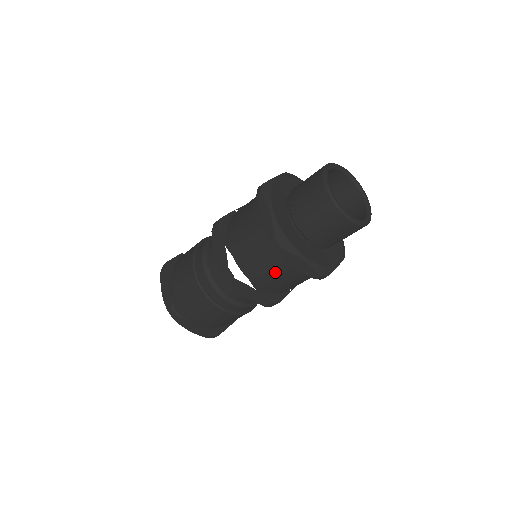
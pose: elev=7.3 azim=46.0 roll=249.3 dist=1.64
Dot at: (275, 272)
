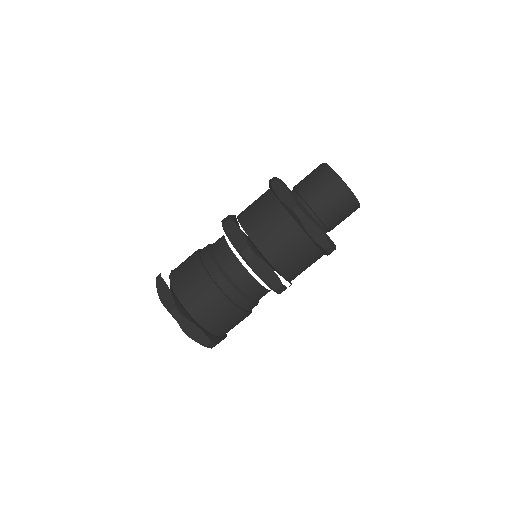
Dot at: (310, 265)
